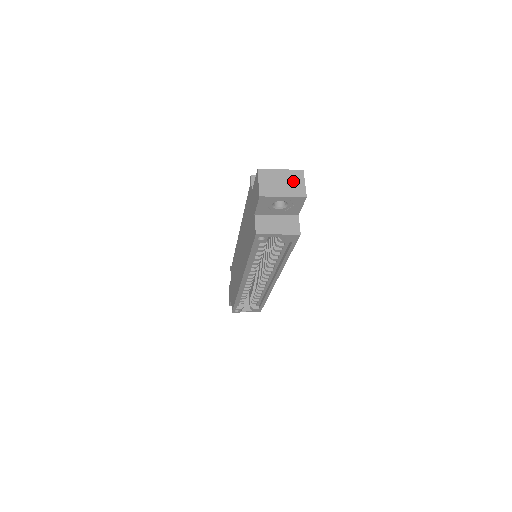
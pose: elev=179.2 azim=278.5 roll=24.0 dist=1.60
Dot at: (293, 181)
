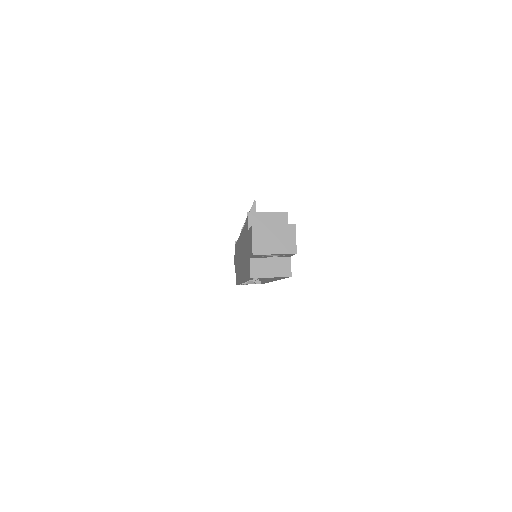
Dot at: (285, 237)
